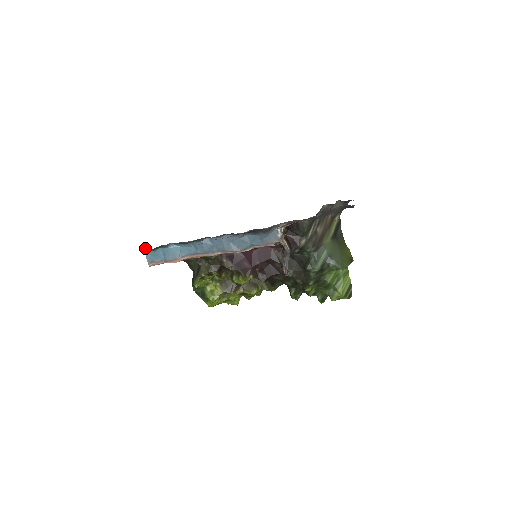
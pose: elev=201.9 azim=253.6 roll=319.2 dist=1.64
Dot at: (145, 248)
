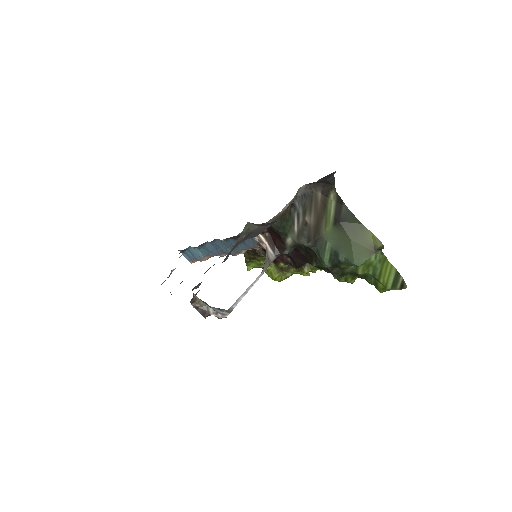
Dot at: (179, 250)
